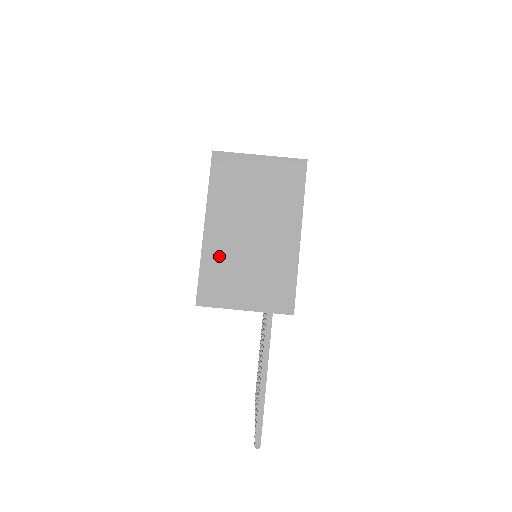
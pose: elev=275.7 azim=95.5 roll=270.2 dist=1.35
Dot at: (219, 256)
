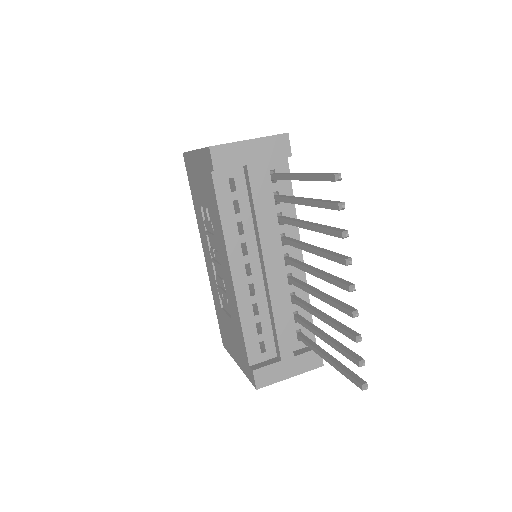
Dot at: occluded
